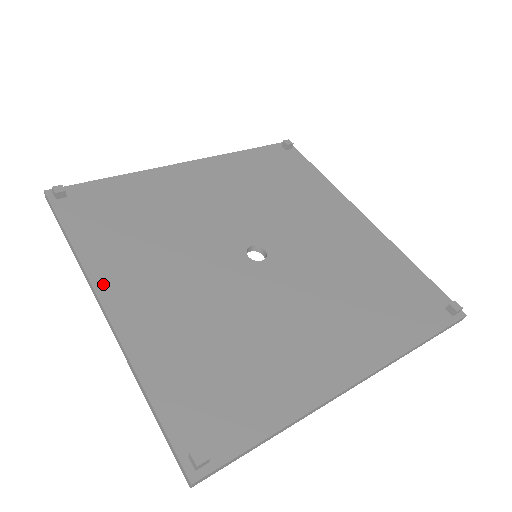
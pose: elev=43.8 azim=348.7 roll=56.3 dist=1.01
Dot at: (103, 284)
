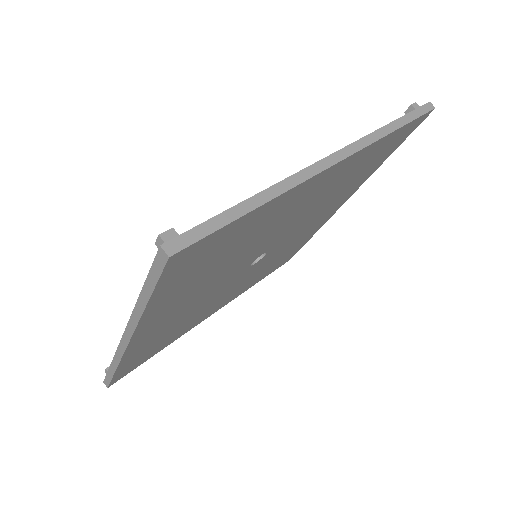
Dot at: occluded
